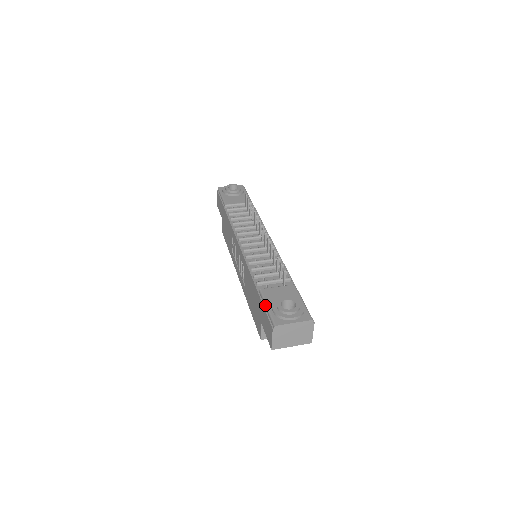
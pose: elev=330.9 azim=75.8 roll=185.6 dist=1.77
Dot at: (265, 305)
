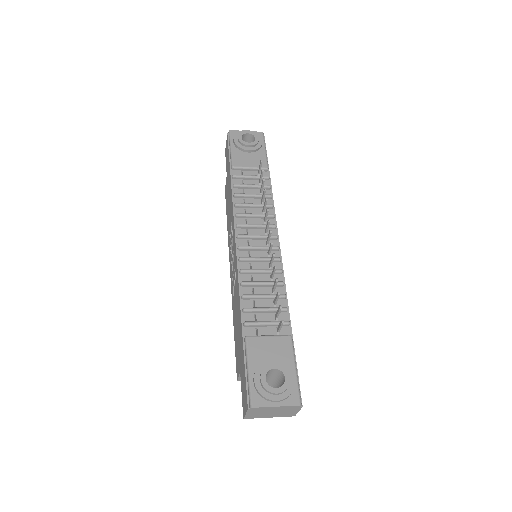
Dot at: (247, 366)
